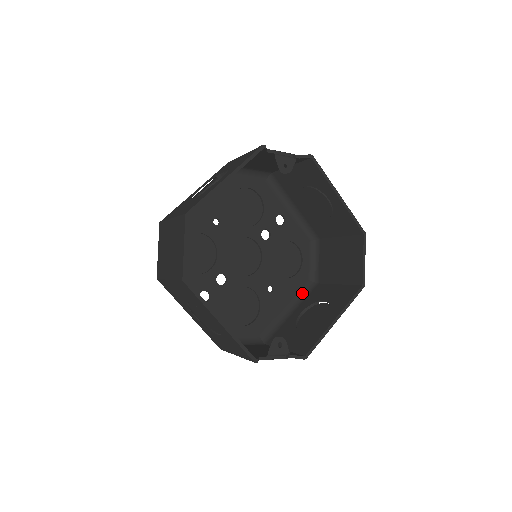
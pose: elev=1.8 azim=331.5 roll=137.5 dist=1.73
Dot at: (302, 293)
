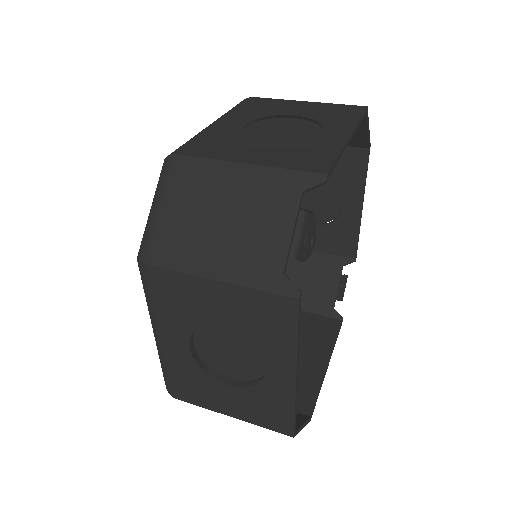
Dot at: occluded
